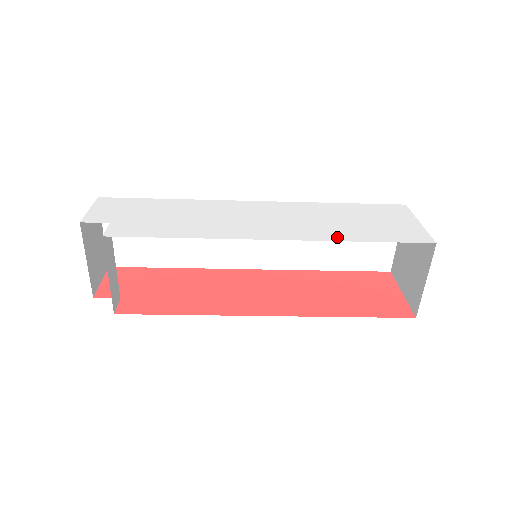
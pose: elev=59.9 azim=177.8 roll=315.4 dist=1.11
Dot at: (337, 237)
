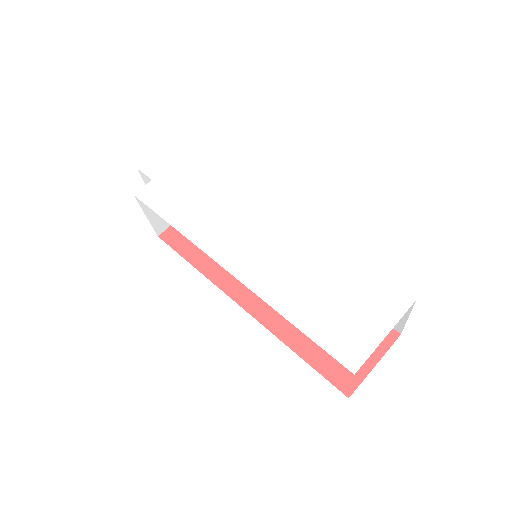
Dot at: (279, 303)
